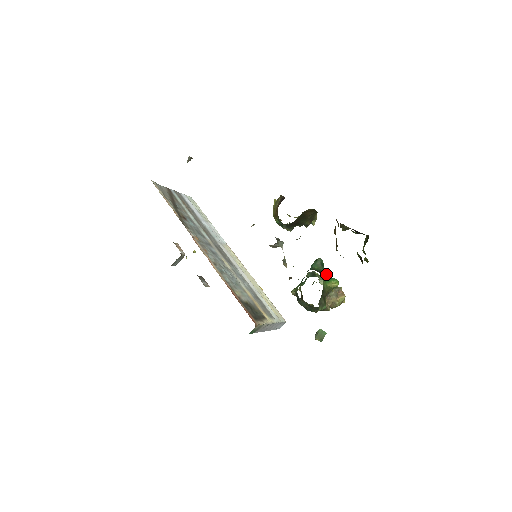
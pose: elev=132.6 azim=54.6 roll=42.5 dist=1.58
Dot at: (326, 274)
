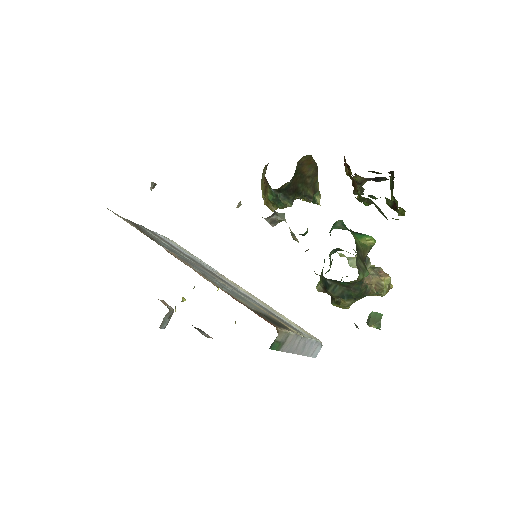
Dot at: occluded
